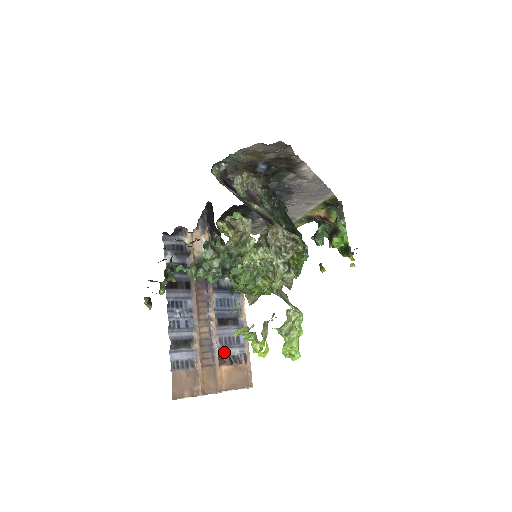
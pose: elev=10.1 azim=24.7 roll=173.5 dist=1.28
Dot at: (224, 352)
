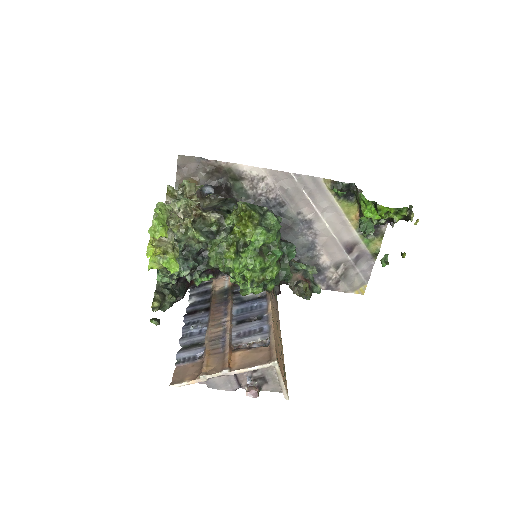
Dot at: (241, 342)
